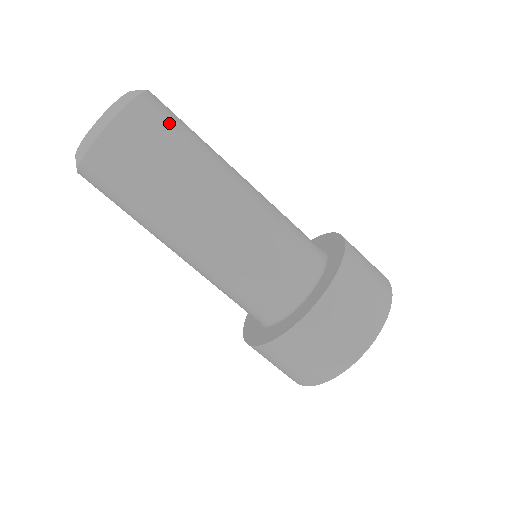
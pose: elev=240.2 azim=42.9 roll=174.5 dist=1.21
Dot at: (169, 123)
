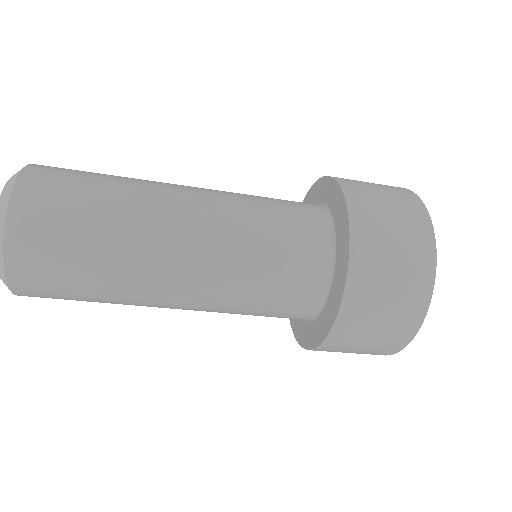
Dot at: occluded
